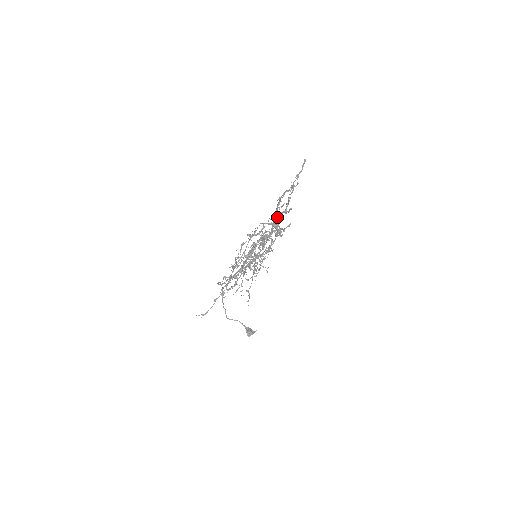
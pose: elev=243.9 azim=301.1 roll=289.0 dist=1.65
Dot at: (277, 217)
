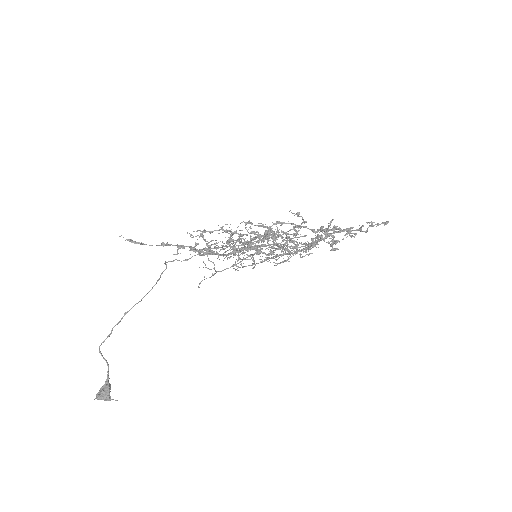
Dot at: occluded
